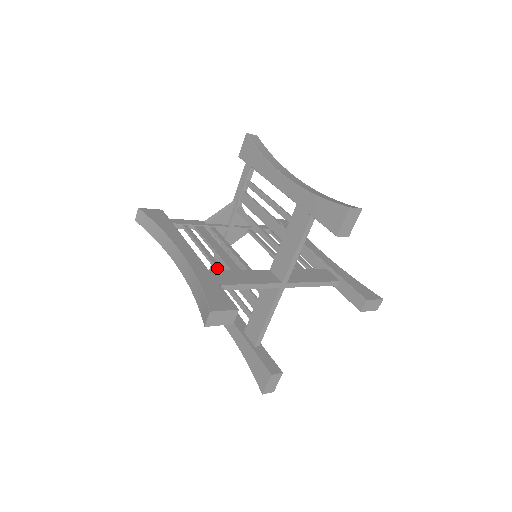
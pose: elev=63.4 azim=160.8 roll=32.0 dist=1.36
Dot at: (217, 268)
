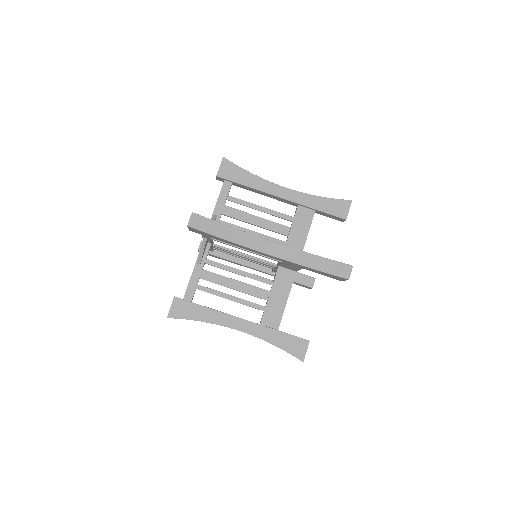
Dot at: occluded
